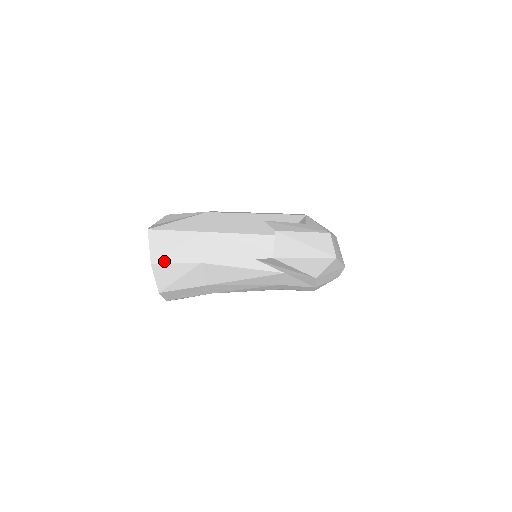
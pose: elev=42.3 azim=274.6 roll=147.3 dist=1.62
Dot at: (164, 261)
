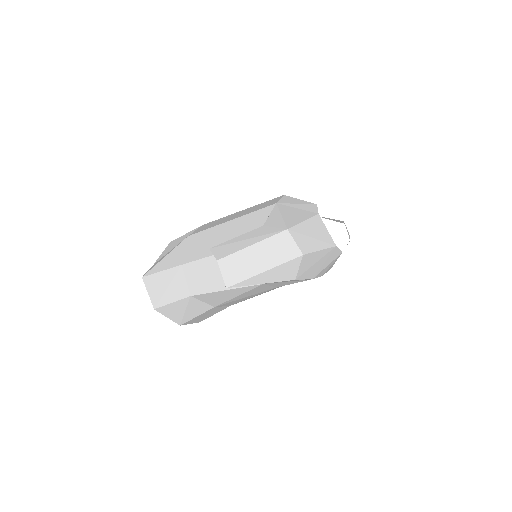
Dot at: (163, 304)
